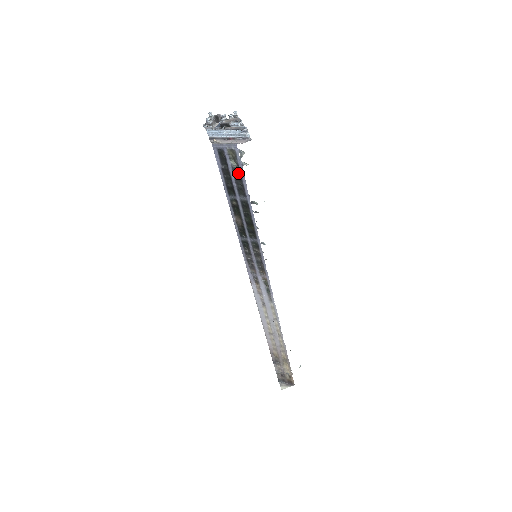
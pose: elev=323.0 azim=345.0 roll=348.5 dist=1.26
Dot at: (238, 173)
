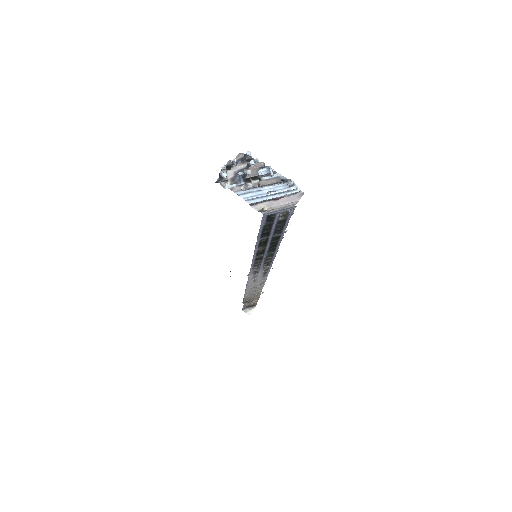
Dot at: (282, 222)
